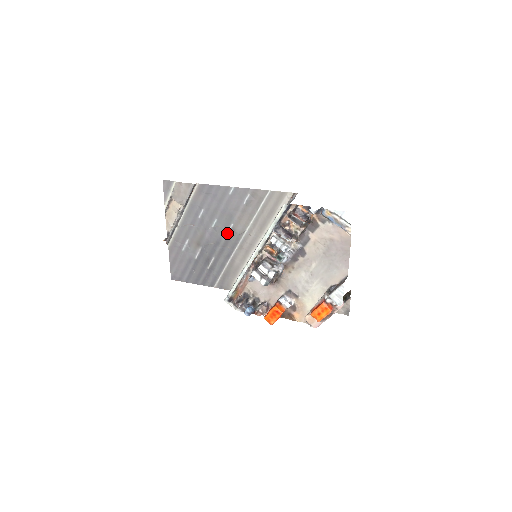
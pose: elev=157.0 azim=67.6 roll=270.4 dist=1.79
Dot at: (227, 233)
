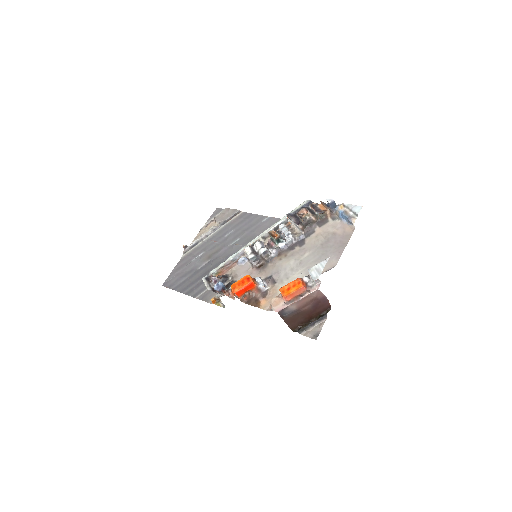
Dot at: occluded
